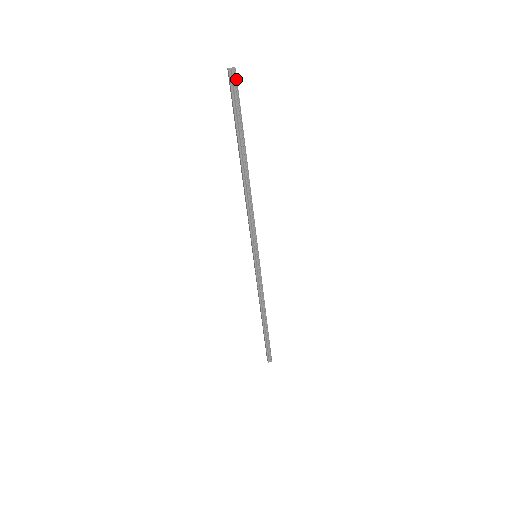
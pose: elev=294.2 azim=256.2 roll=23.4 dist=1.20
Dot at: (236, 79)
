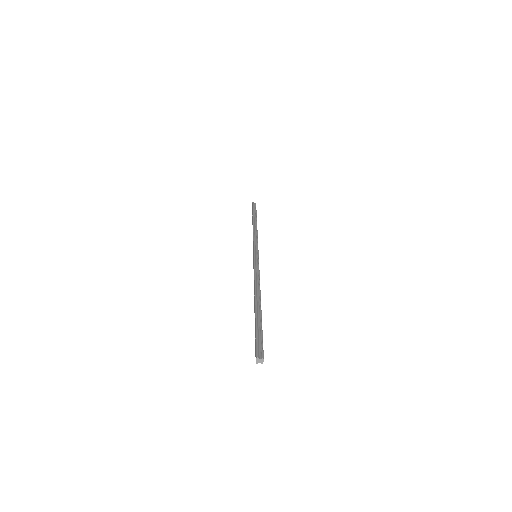
Dot at: occluded
